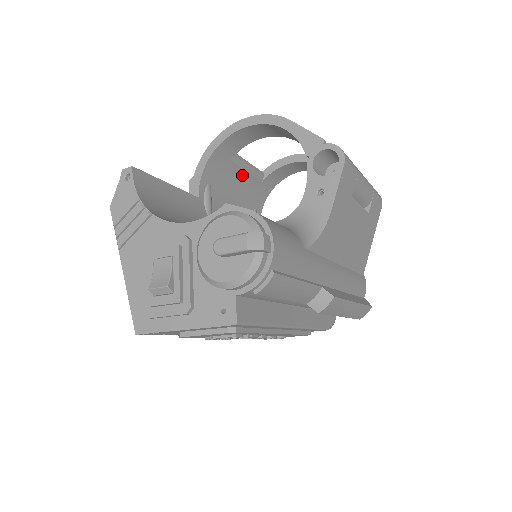
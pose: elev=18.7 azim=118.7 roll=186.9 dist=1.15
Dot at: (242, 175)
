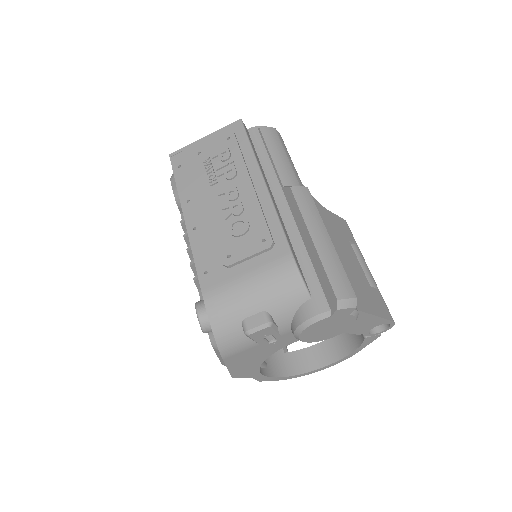
Dot at: occluded
